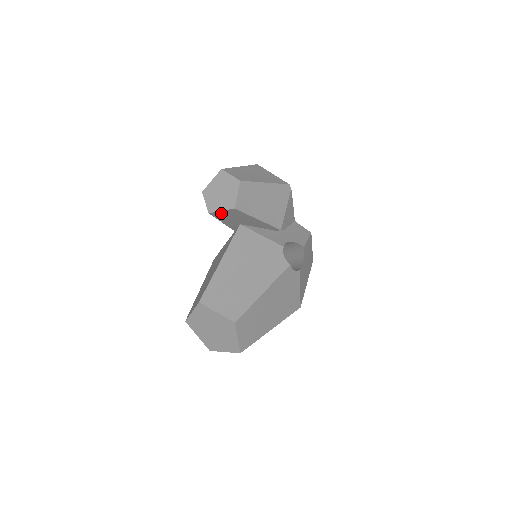
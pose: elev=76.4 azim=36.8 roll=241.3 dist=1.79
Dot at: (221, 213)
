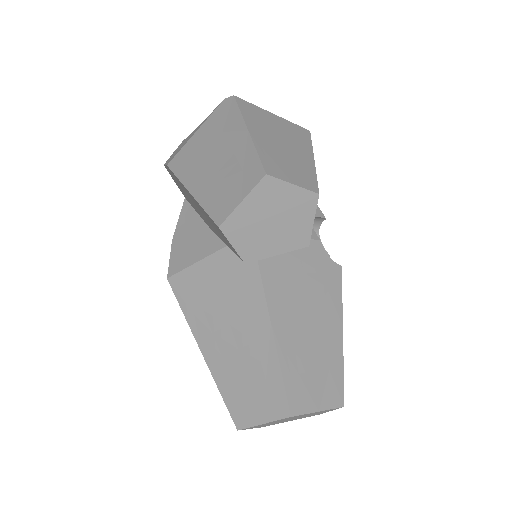
Dot at: occluded
